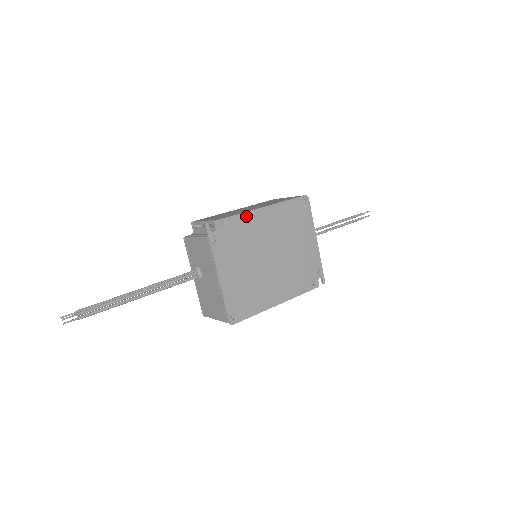
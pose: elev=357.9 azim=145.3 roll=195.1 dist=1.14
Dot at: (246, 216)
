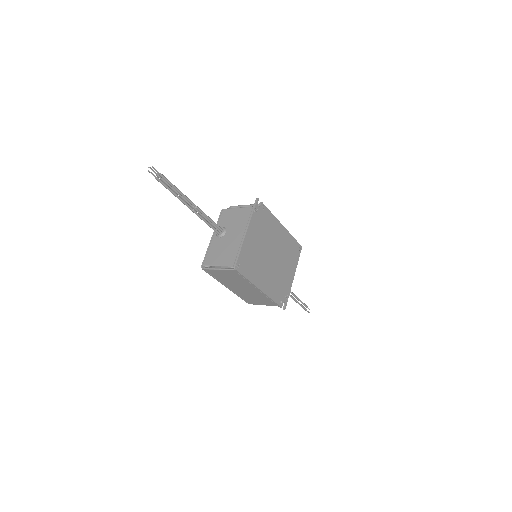
Dot at: (274, 219)
